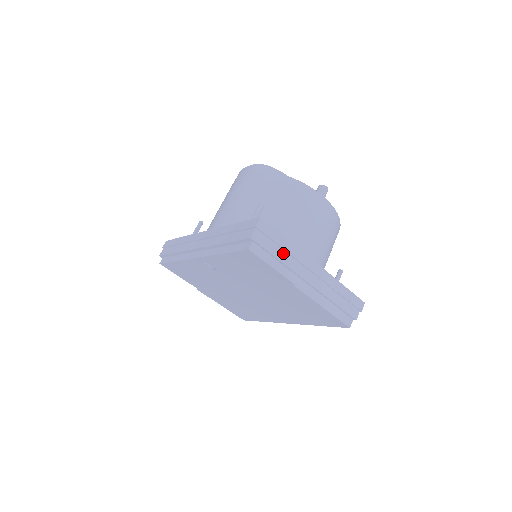
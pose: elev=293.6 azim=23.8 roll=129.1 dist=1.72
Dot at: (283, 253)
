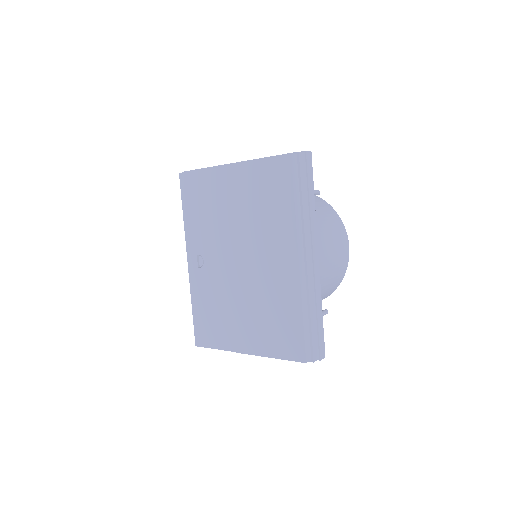
Dot at: occluded
